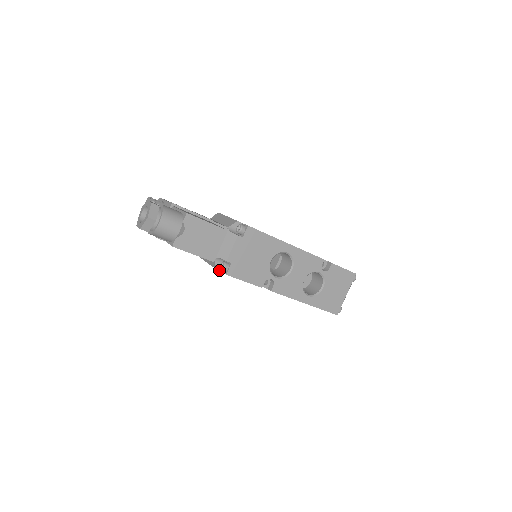
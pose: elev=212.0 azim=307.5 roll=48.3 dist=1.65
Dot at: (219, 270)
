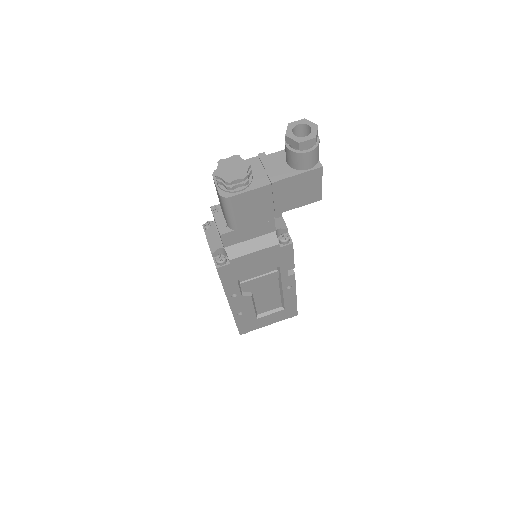
Dot at: (279, 246)
